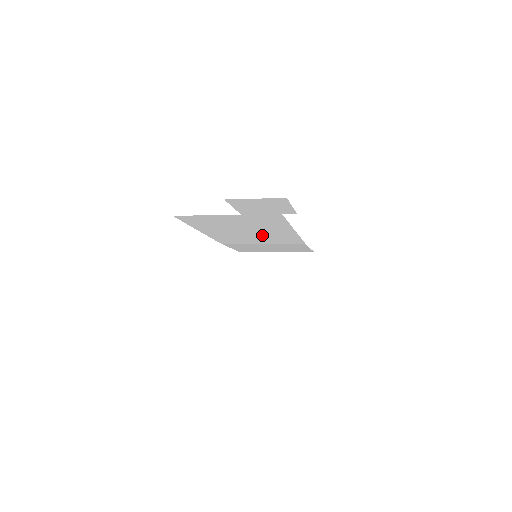
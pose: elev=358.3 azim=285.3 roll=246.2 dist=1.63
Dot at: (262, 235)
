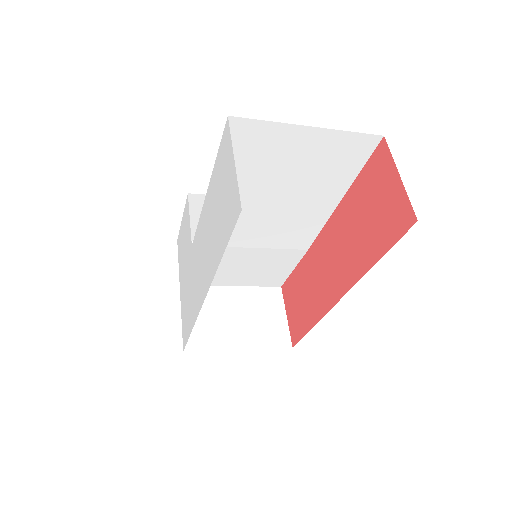
Dot at: (282, 215)
